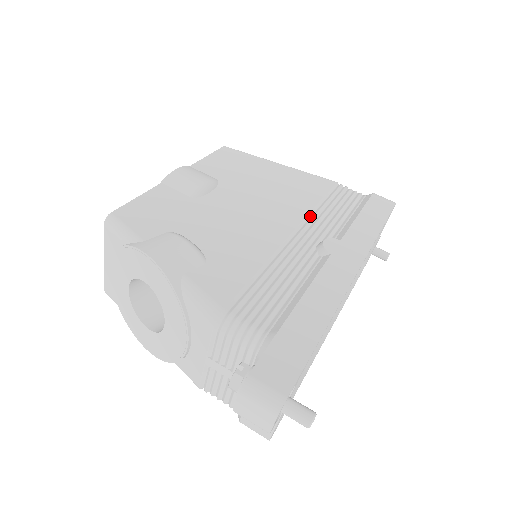
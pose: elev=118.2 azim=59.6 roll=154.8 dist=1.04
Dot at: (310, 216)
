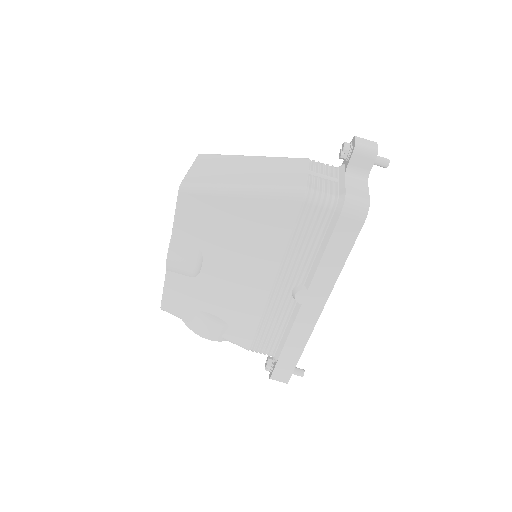
Dot at: (283, 261)
